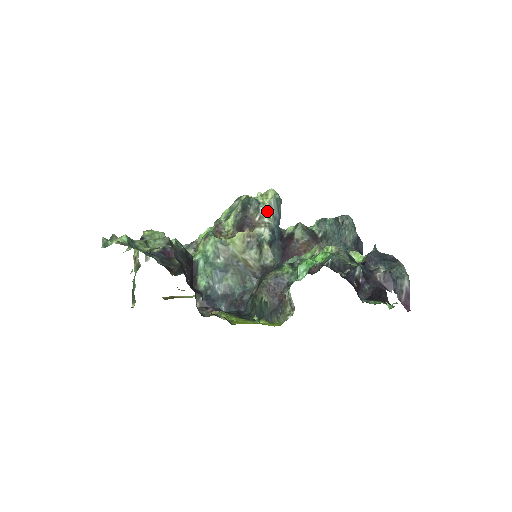
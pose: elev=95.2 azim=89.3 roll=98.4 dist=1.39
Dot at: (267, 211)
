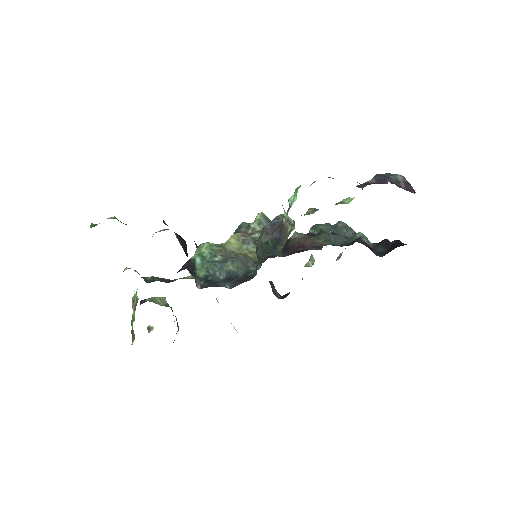
Dot at: (258, 225)
